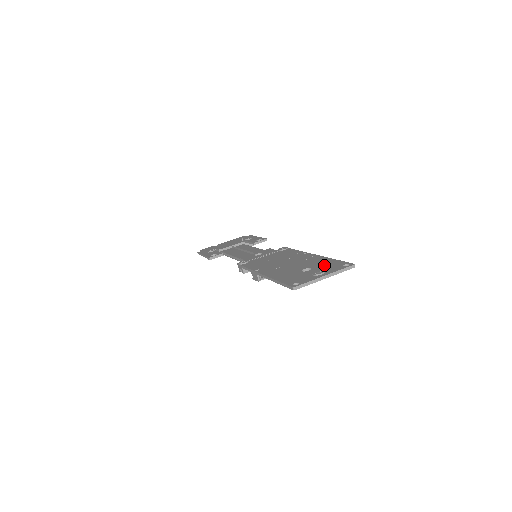
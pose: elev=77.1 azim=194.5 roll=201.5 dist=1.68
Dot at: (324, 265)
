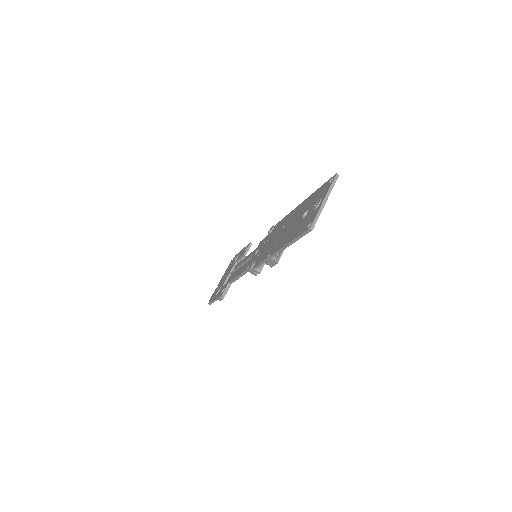
Dot at: (315, 198)
